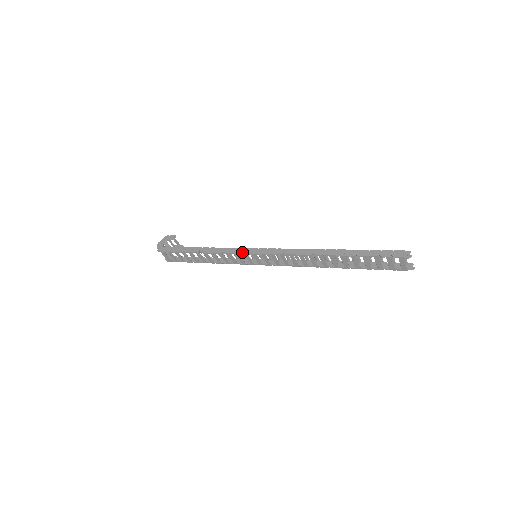
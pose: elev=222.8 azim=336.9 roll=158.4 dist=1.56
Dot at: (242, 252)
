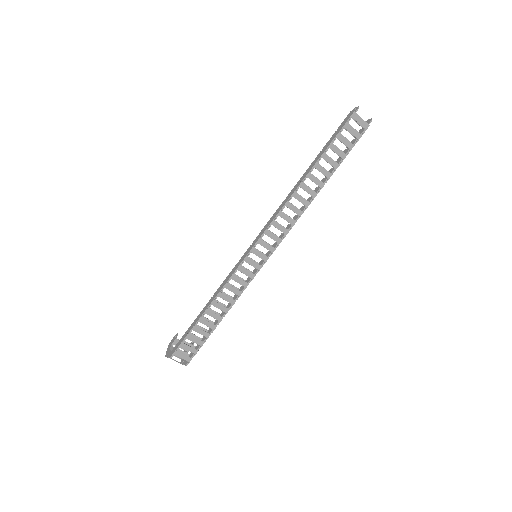
Dot at: (241, 261)
